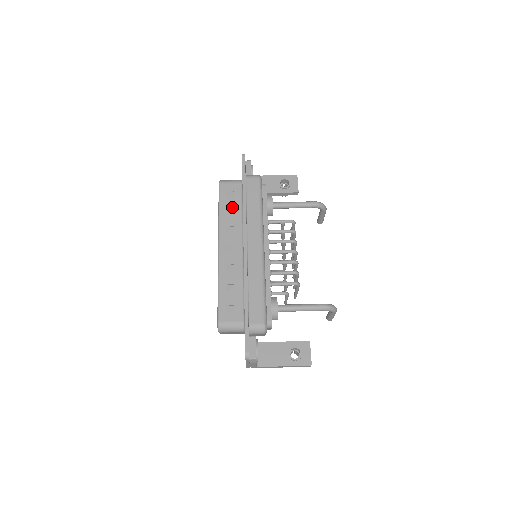
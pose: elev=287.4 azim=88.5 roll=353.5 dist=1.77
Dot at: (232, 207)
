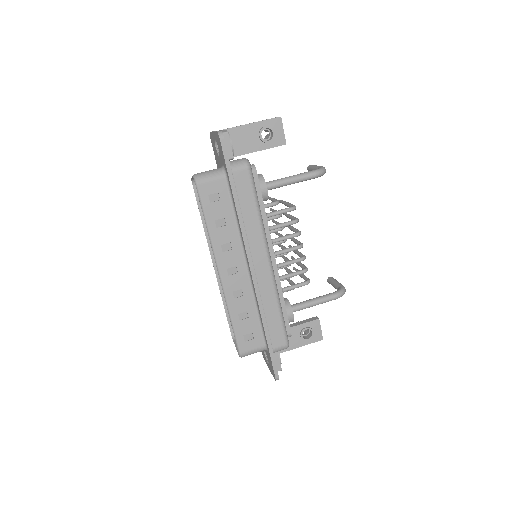
Dot at: (222, 217)
